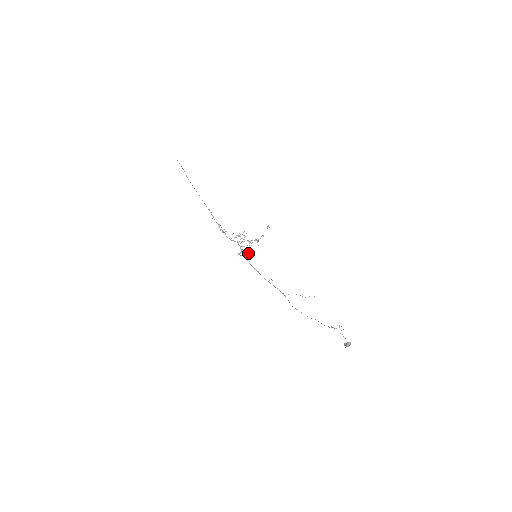
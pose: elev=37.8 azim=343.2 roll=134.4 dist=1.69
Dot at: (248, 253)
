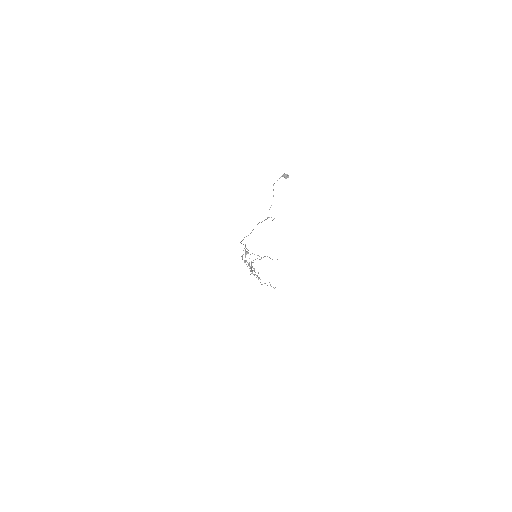
Dot at: occluded
